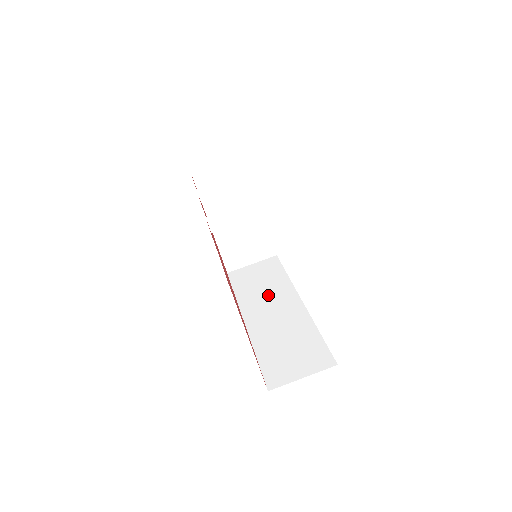
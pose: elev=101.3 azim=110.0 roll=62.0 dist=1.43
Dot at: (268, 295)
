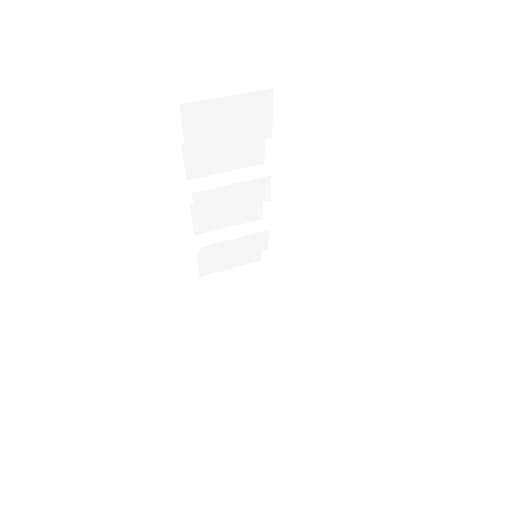
Dot at: occluded
